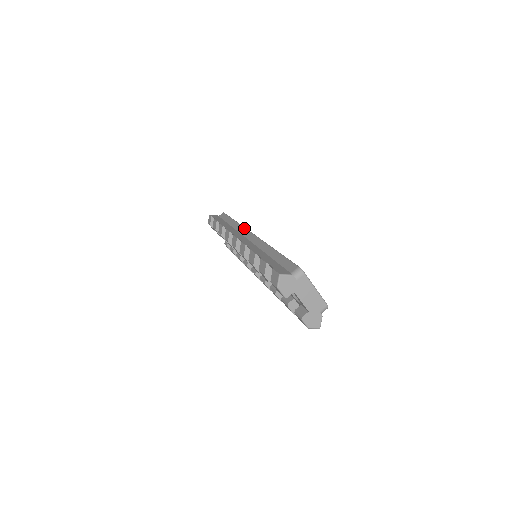
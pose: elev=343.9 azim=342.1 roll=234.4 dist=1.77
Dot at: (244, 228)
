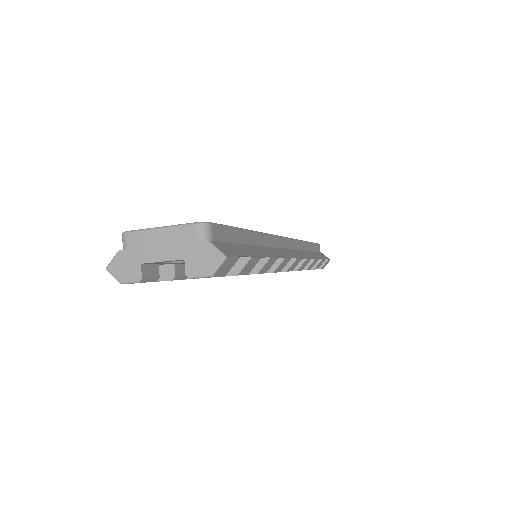
Dot at: occluded
